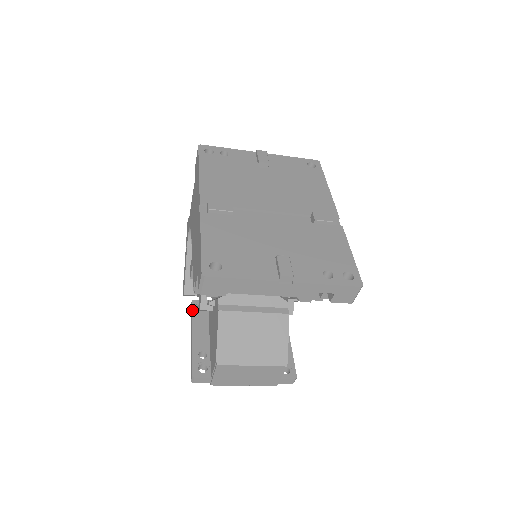
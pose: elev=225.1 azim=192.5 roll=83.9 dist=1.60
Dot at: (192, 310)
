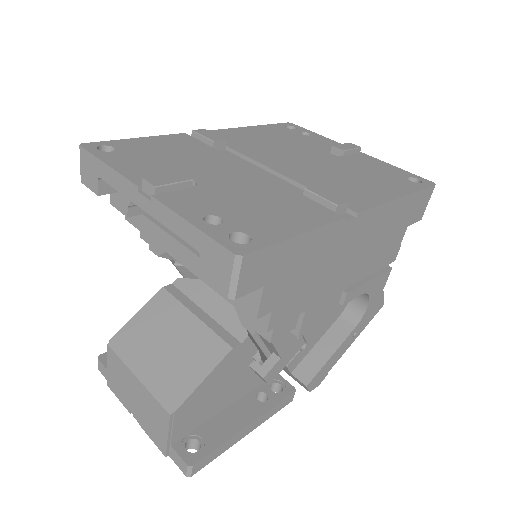
Dot at: occluded
